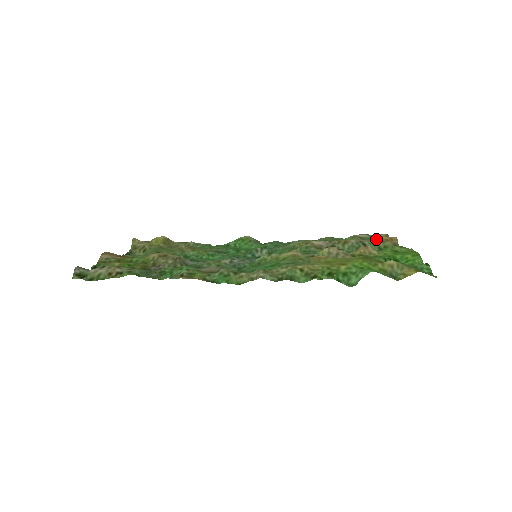
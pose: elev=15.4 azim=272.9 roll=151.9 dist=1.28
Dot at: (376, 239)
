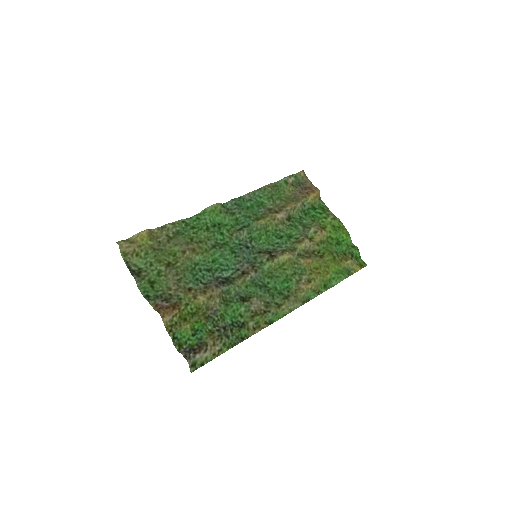
Dot at: (310, 198)
